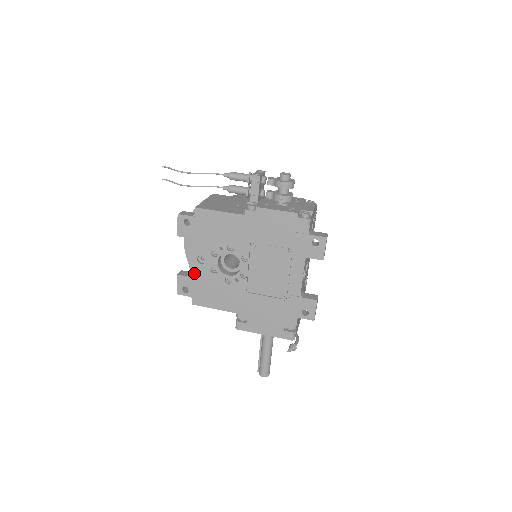
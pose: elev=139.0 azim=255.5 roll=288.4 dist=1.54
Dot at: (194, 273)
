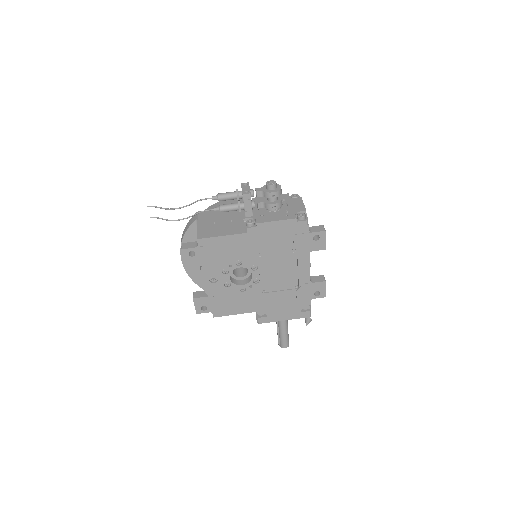
Dot at: (209, 293)
